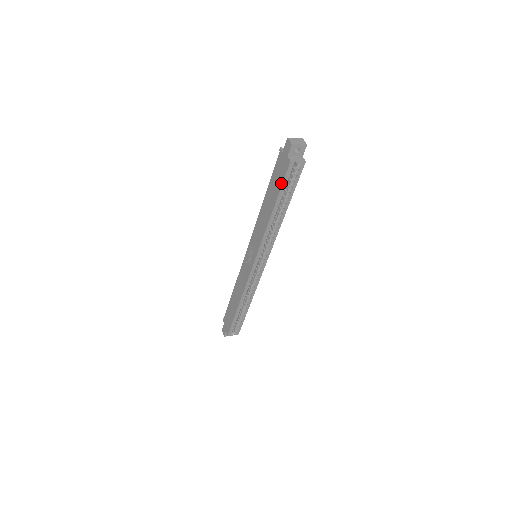
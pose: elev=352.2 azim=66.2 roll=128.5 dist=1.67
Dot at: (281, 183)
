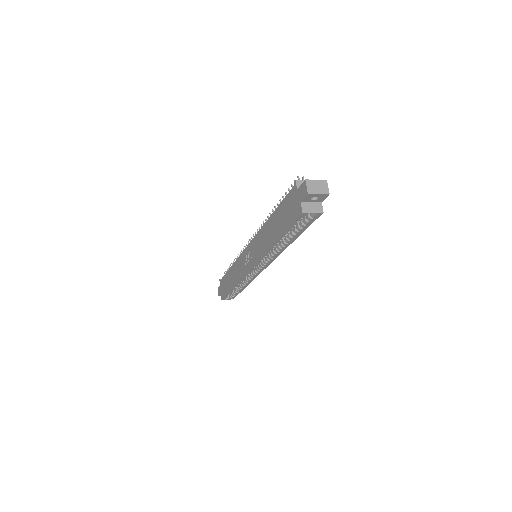
Dot at: (288, 224)
